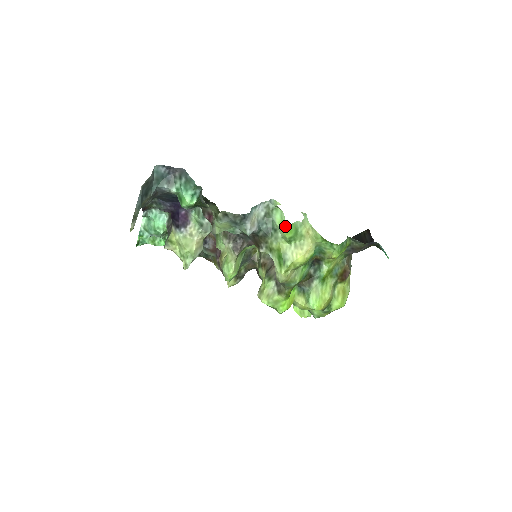
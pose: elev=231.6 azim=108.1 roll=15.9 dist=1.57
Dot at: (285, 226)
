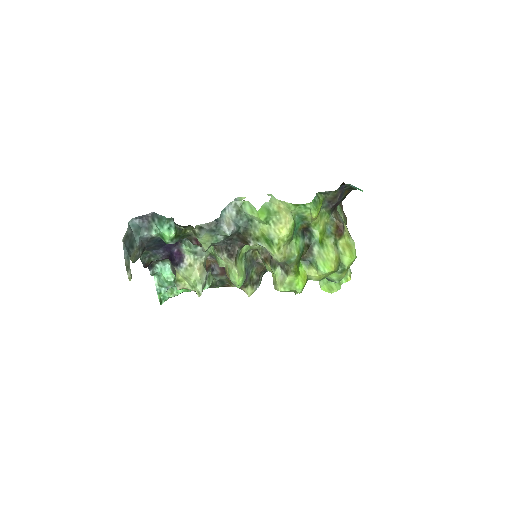
Dot at: (256, 211)
